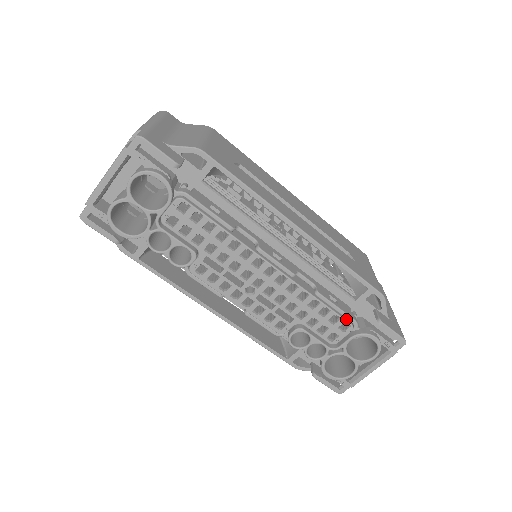
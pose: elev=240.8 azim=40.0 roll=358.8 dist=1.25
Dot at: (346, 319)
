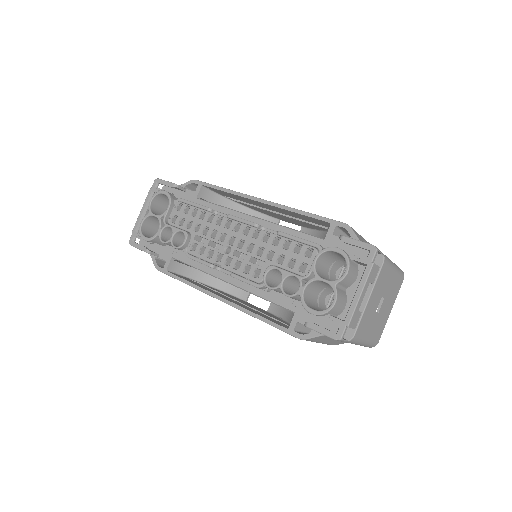
Dot at: (309, 246)
